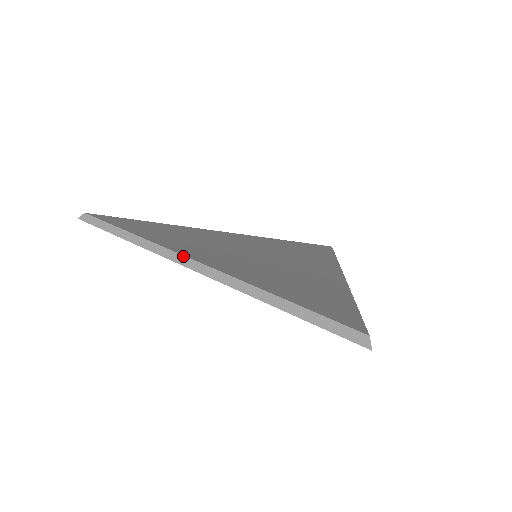
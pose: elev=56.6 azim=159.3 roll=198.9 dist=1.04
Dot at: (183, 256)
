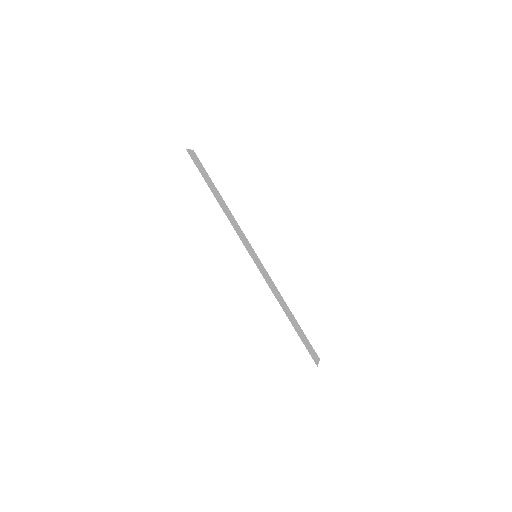
Dot at: (250, 245)
